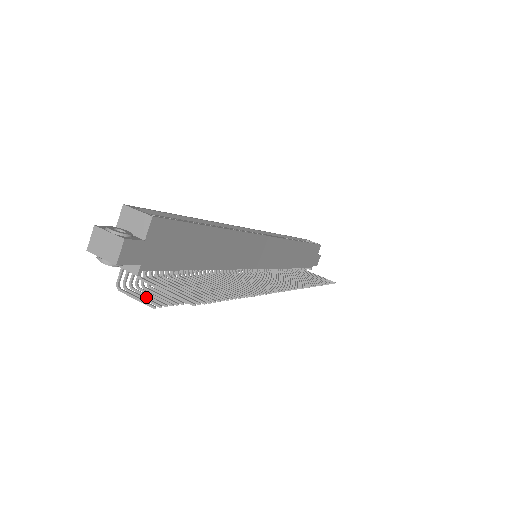
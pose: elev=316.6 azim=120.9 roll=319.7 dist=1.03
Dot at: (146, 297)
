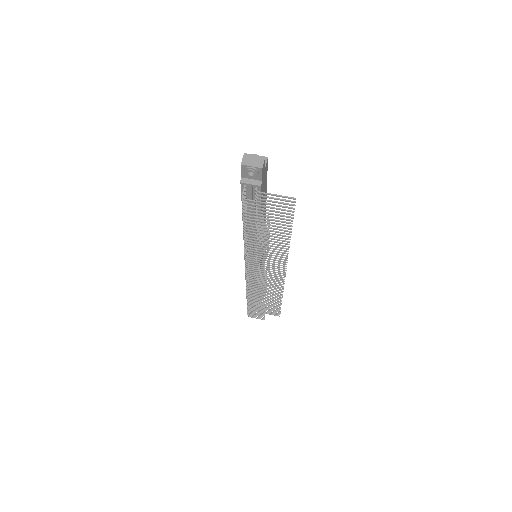
Dot at: (255, 208)
